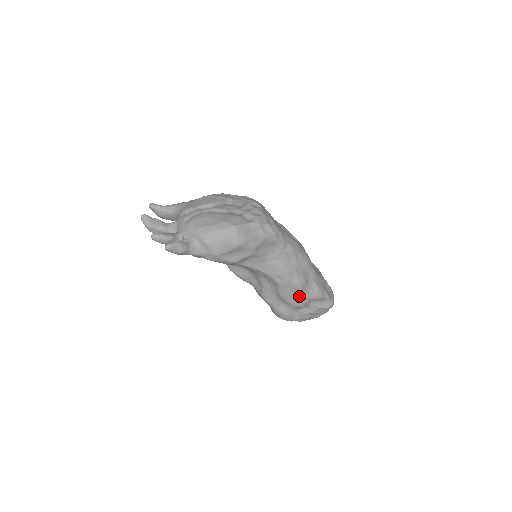
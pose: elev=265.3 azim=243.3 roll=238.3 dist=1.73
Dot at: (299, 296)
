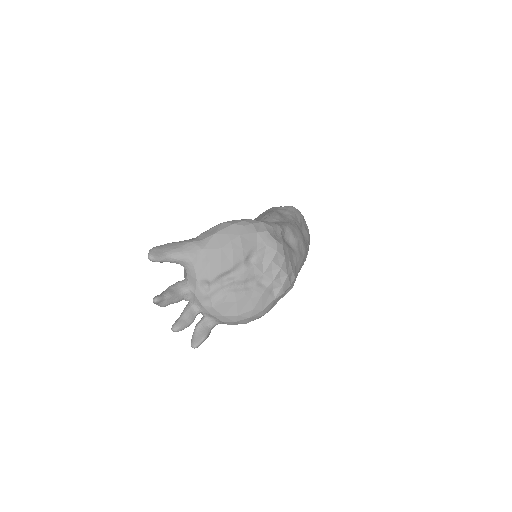
Dot at: occluded
